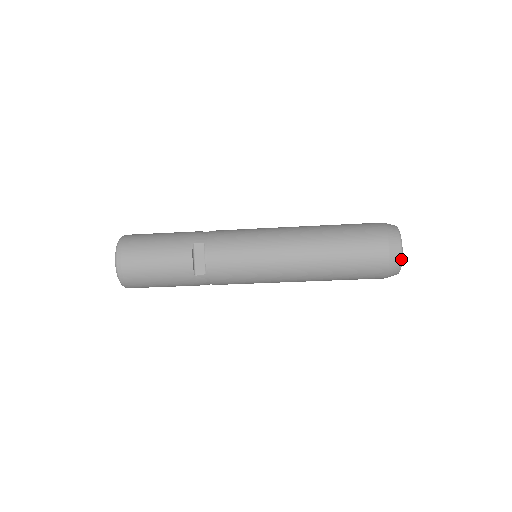
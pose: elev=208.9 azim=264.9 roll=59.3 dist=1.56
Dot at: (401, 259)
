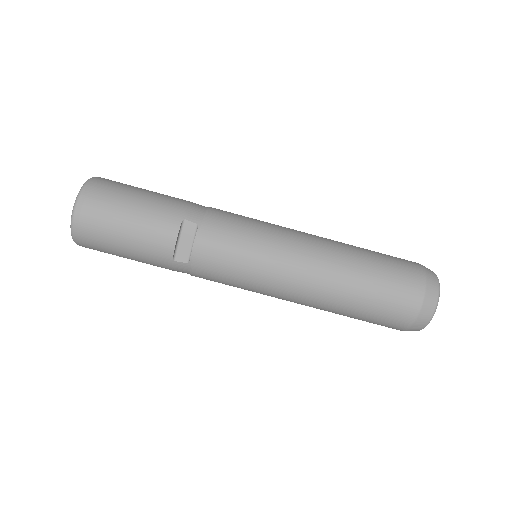
Dot at: (431, 318)
